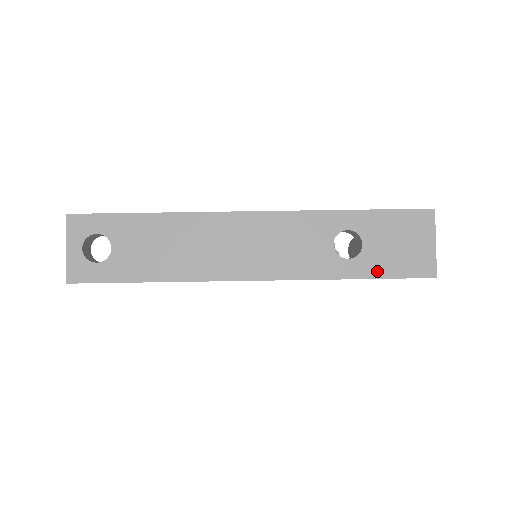
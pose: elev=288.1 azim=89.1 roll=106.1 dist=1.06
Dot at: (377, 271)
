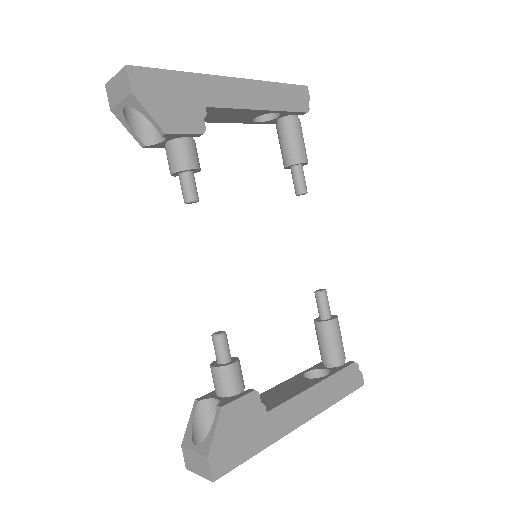
Dot at: (283, 85)
